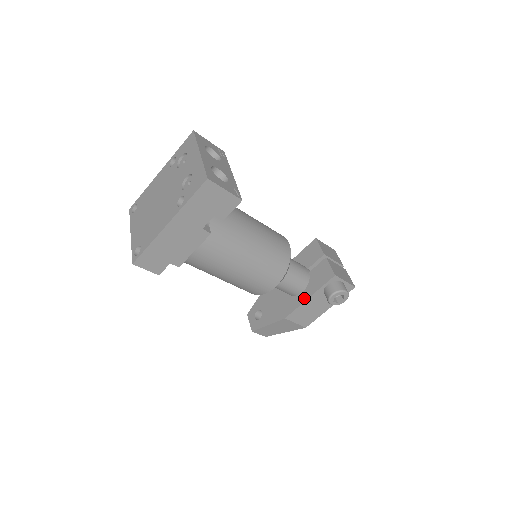
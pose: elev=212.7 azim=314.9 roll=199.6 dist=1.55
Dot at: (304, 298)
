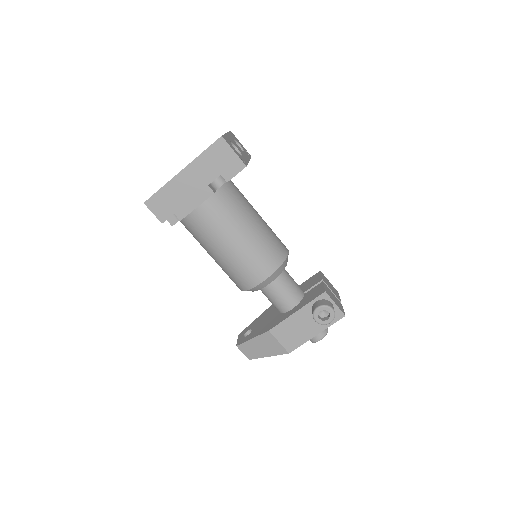
Dot at: (292, 312)
